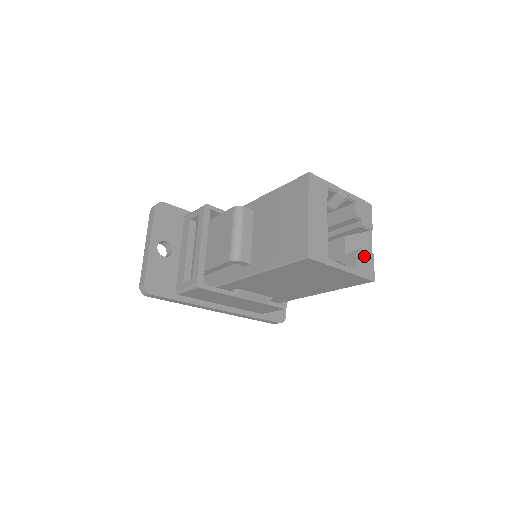
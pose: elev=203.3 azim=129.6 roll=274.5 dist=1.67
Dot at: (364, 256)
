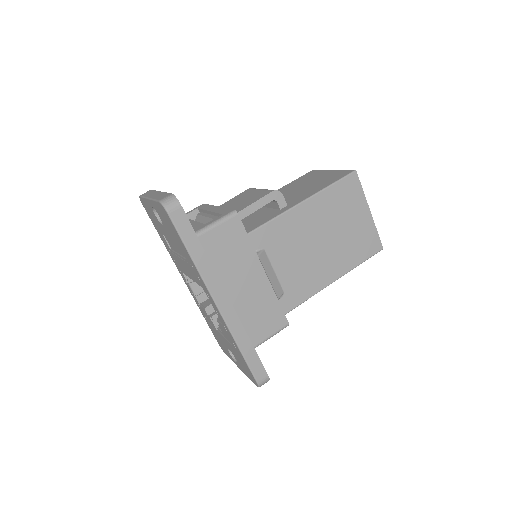
Dot at: occluded
